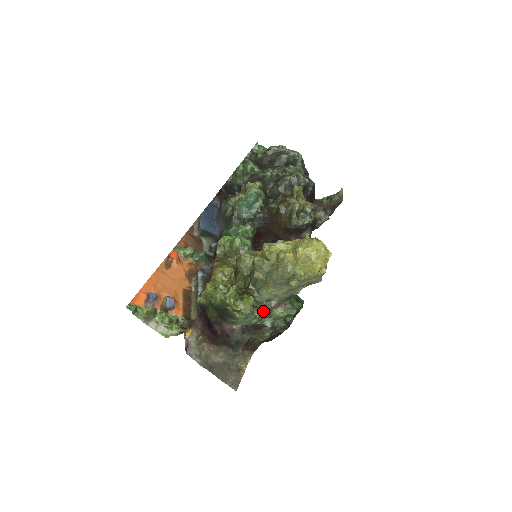
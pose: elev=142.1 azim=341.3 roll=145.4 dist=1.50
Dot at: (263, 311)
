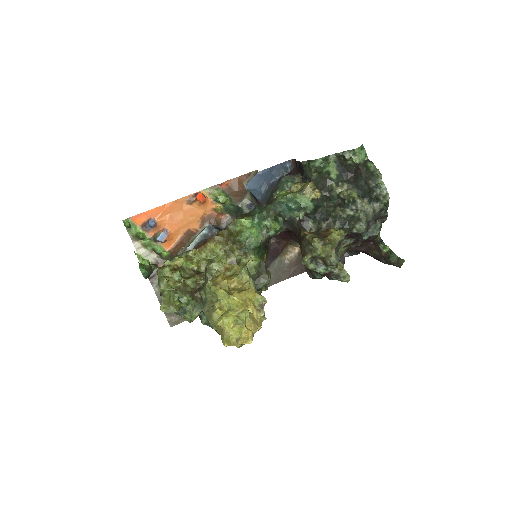
Dot at: (189, 319)
